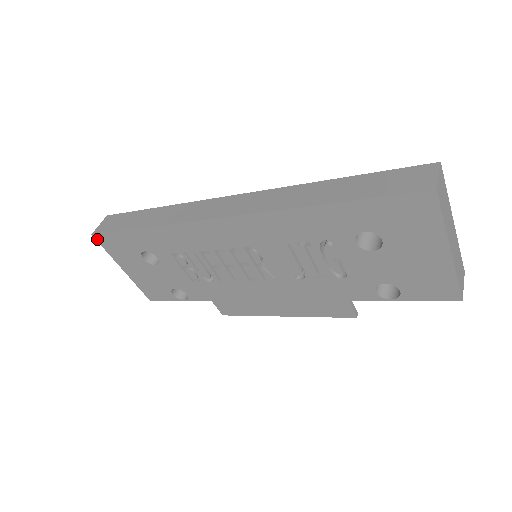
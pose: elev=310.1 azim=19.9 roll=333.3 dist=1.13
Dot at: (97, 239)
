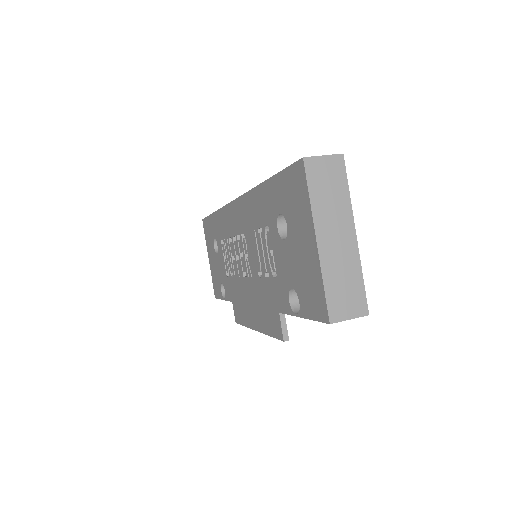
Dot at: (203, 224)
